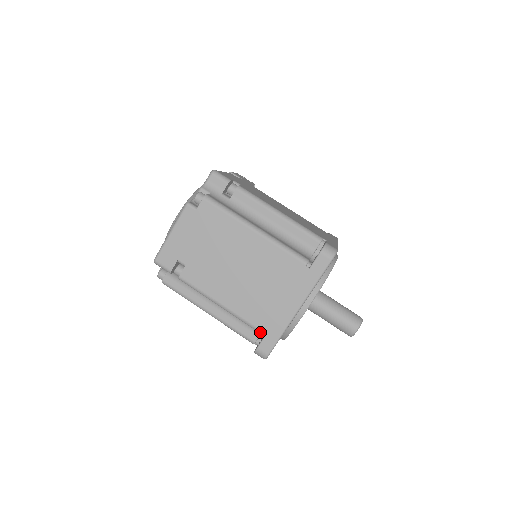
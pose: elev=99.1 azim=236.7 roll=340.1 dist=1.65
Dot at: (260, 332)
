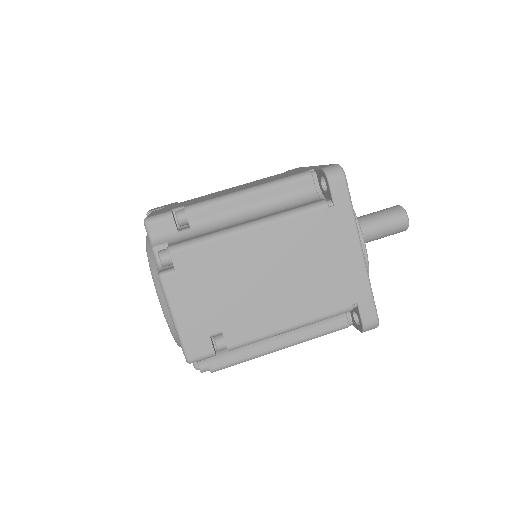
Dot at: (351, 310)
